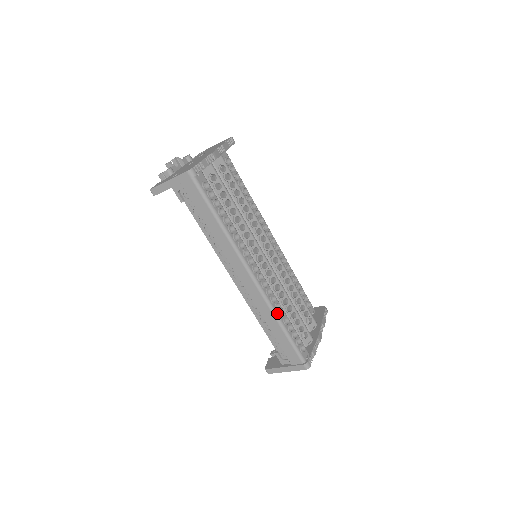
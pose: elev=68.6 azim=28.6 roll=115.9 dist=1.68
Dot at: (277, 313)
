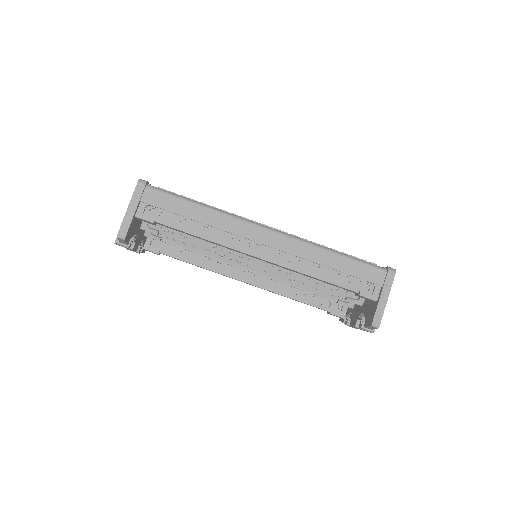
Dot at: (318, 245)
